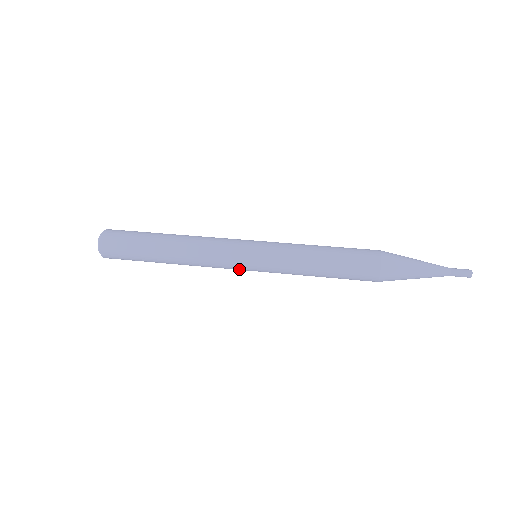
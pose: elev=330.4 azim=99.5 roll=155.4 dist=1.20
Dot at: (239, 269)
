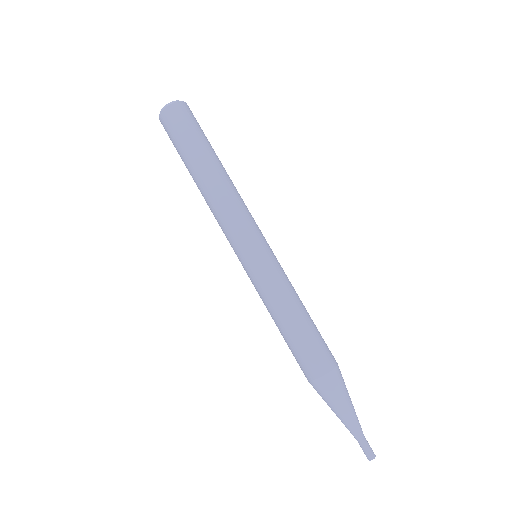
Dot at: occluded
